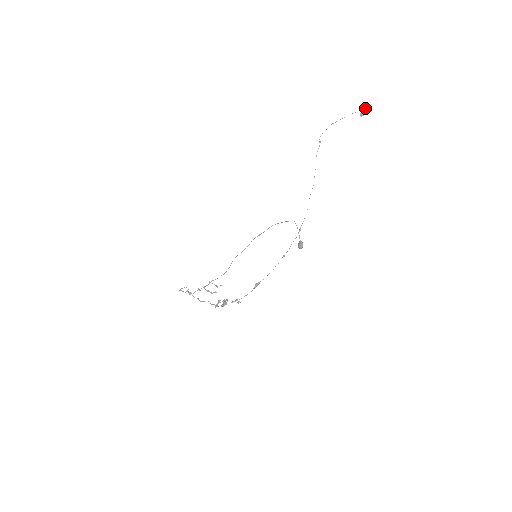
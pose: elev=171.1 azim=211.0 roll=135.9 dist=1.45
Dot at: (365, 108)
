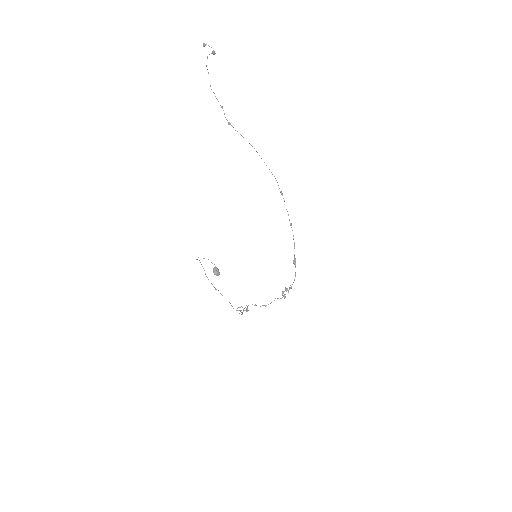
Dot at: occluded
